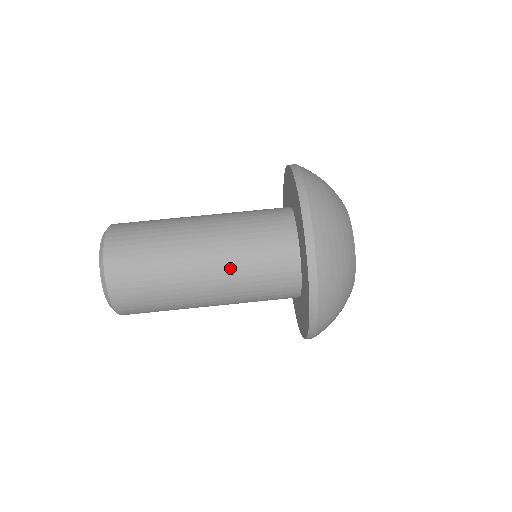
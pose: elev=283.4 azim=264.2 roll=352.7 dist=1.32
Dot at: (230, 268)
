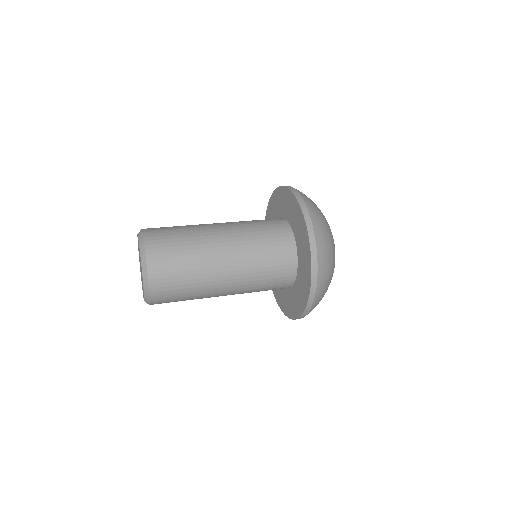
Dot at: (245, 251)
